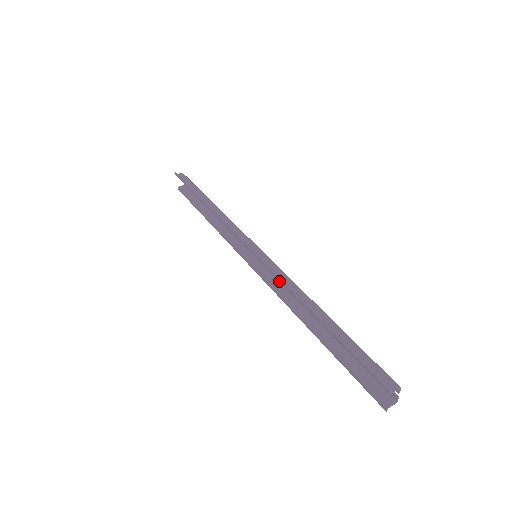
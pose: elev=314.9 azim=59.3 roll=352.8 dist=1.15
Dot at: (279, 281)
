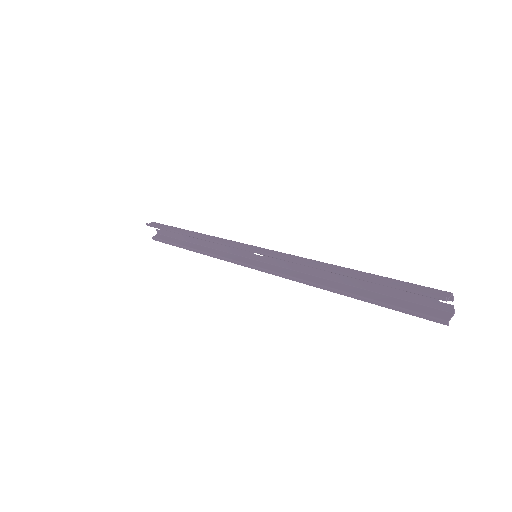
Dot at: (288, 268)
